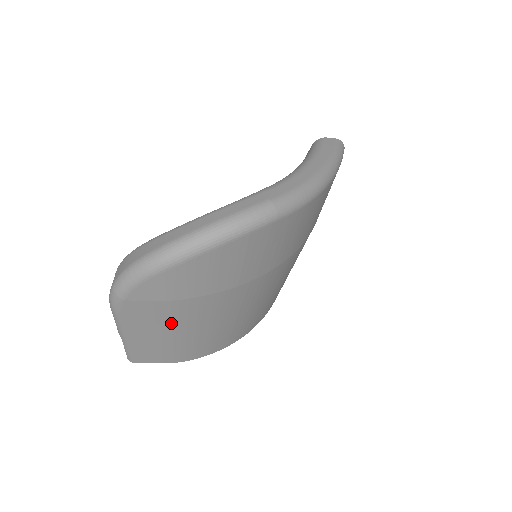
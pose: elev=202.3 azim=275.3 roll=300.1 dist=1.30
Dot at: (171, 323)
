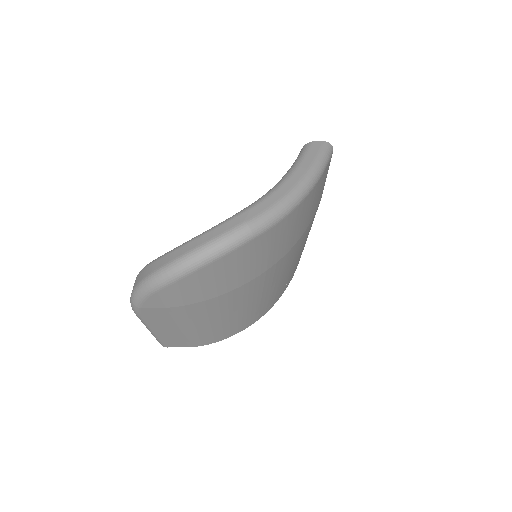
Dot at: (183, 321)
